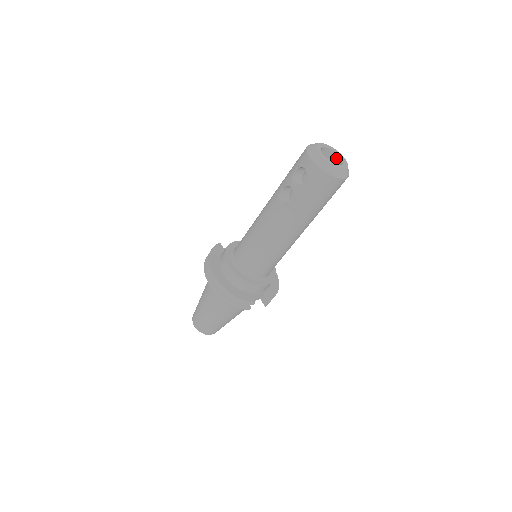
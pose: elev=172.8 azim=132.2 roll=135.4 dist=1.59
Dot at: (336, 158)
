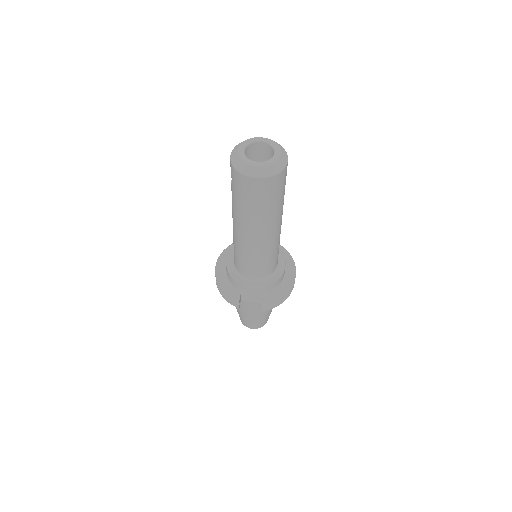
Dot at: occluded
